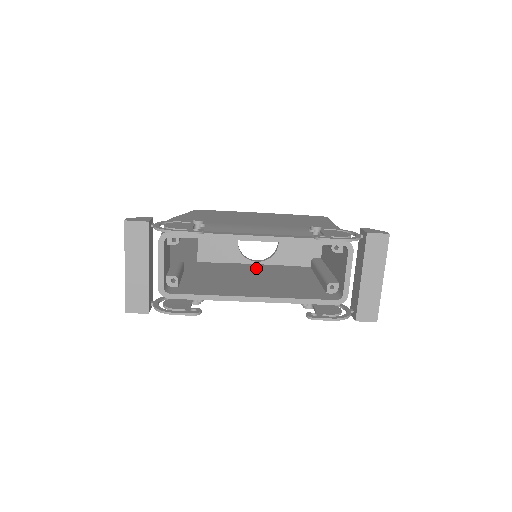
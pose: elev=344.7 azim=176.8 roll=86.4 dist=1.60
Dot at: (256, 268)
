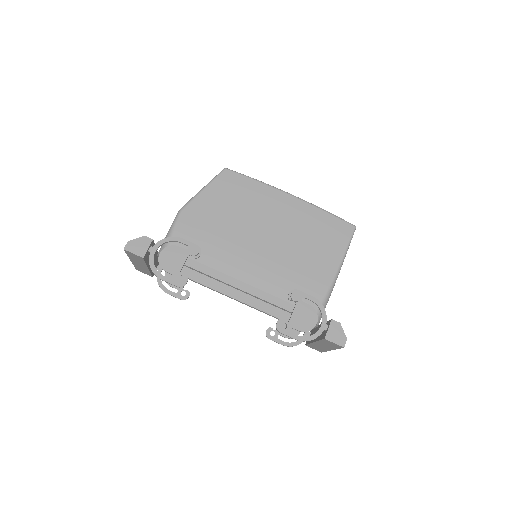
Dot at: occluded
